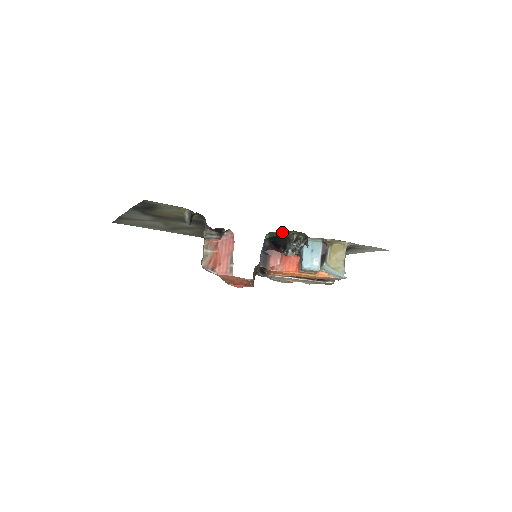
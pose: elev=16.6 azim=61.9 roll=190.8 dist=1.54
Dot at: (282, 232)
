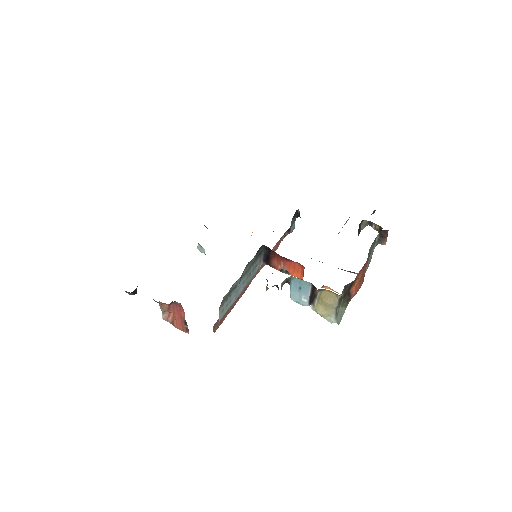
Dot at: occluded
